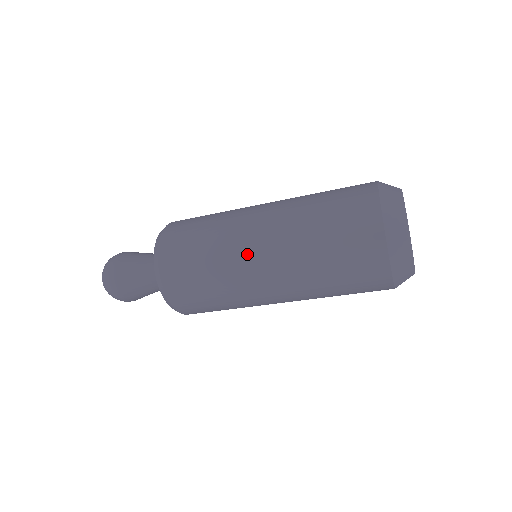
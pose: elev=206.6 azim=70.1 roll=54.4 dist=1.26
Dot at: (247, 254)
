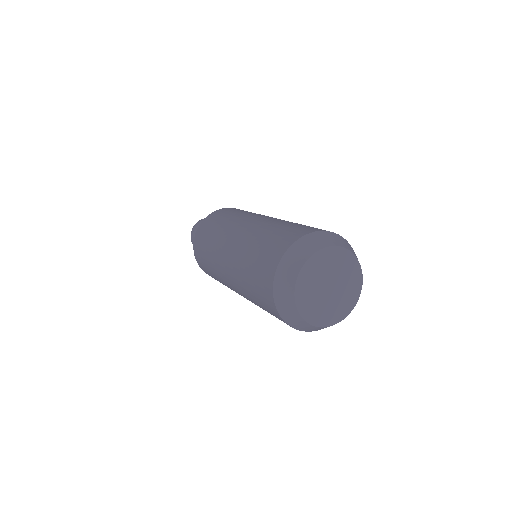
Dot at: occluded
